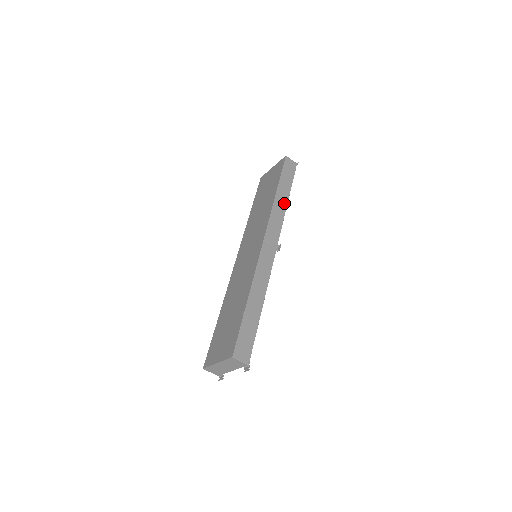
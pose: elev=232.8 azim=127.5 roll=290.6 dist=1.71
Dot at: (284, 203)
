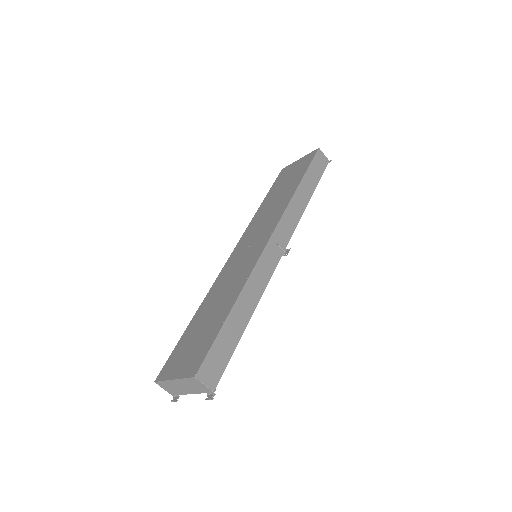
Dot at: (305, 201)
